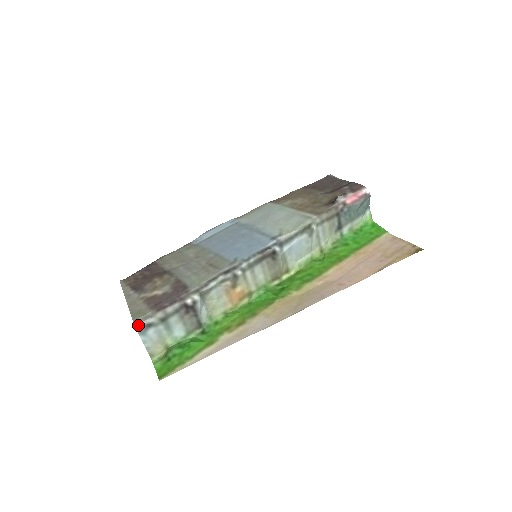
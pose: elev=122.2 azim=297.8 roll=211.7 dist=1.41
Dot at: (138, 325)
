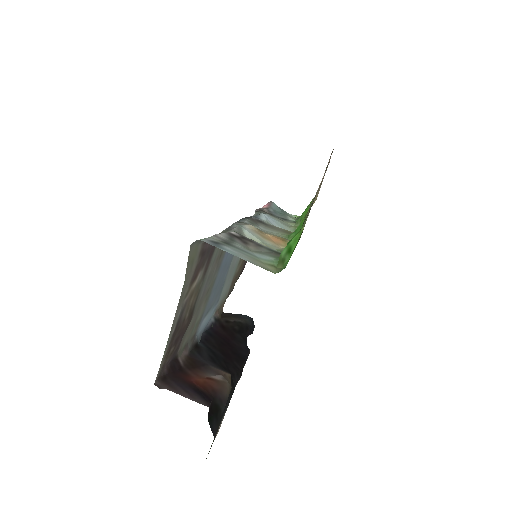
Dot at: occluded
